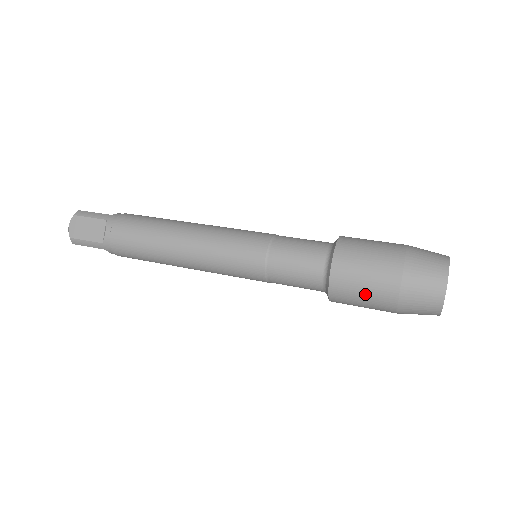
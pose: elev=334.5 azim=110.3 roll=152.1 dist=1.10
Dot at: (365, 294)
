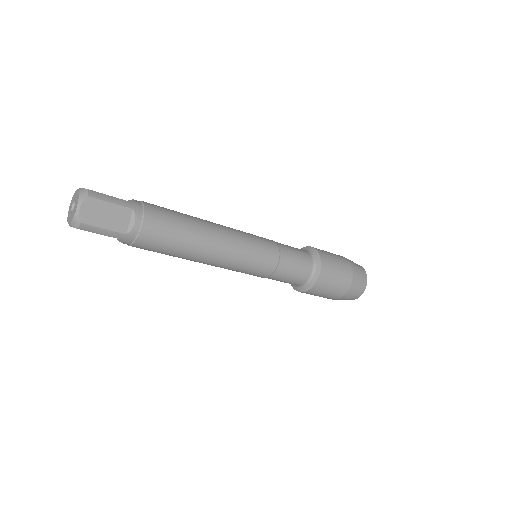
Dot at: (335, 258)
